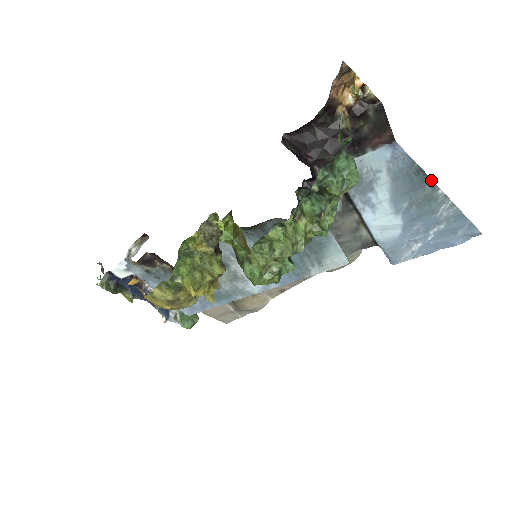
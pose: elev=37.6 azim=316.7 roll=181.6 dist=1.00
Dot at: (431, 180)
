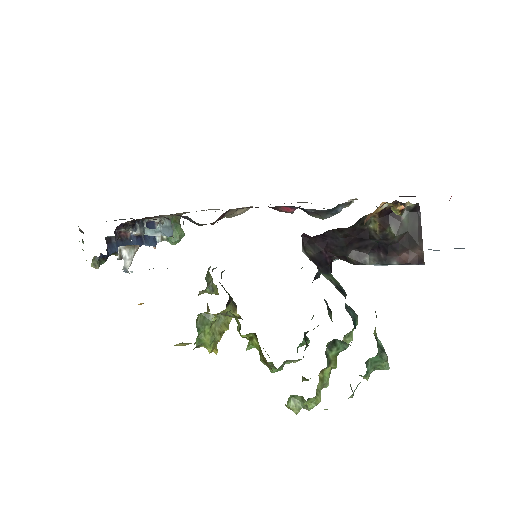
Dot at: occluded
